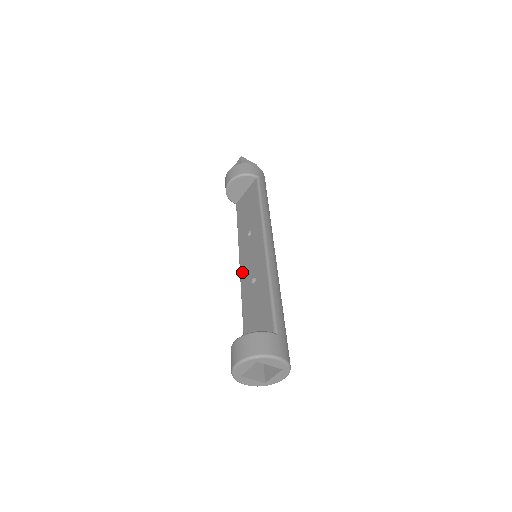
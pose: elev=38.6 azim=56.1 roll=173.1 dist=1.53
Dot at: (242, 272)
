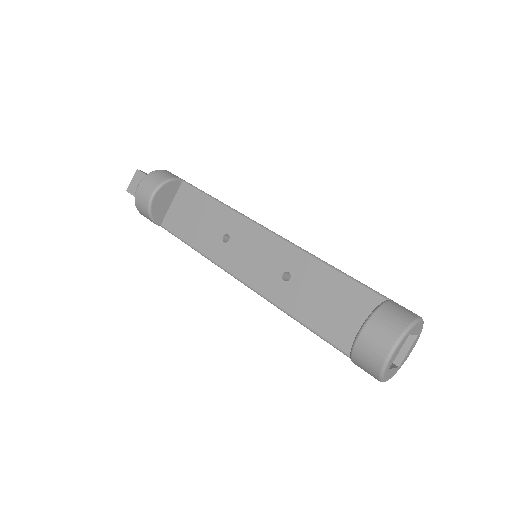
Dot at: (251, 281)
